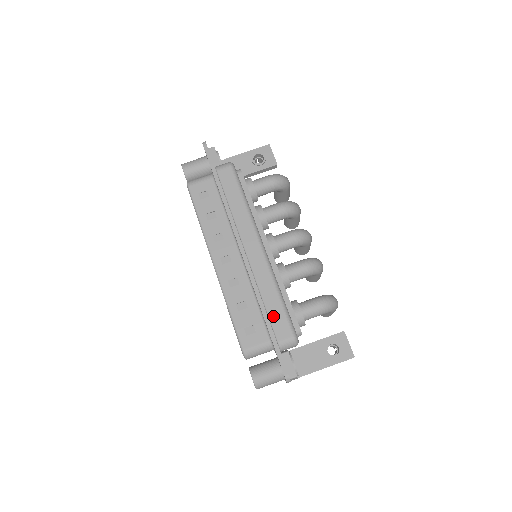
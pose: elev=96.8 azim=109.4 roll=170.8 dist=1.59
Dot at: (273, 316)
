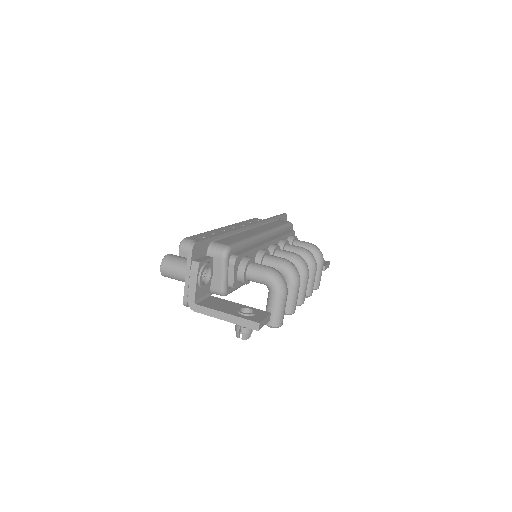
Dot at: (228, 239)
